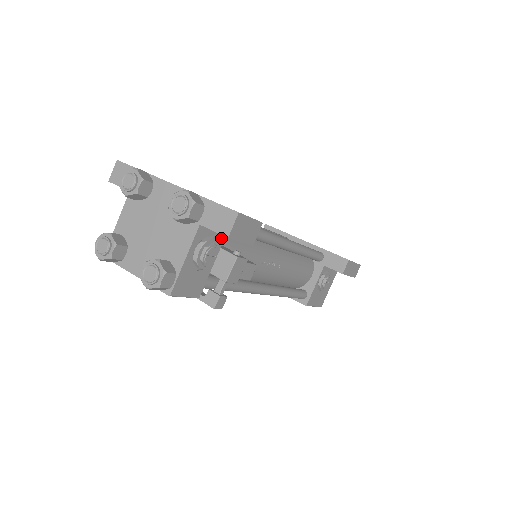
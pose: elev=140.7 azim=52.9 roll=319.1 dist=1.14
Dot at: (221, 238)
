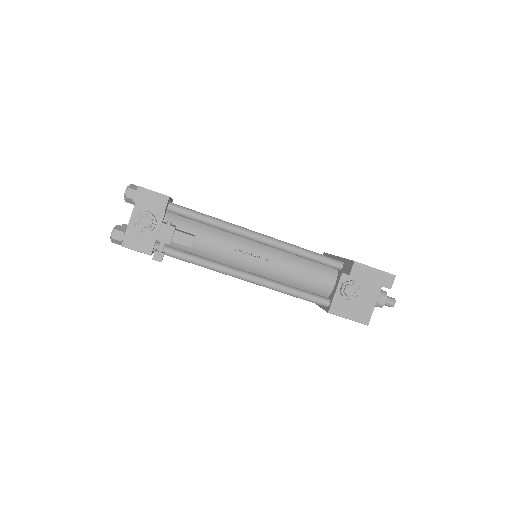
Dot at: (161, 215)
